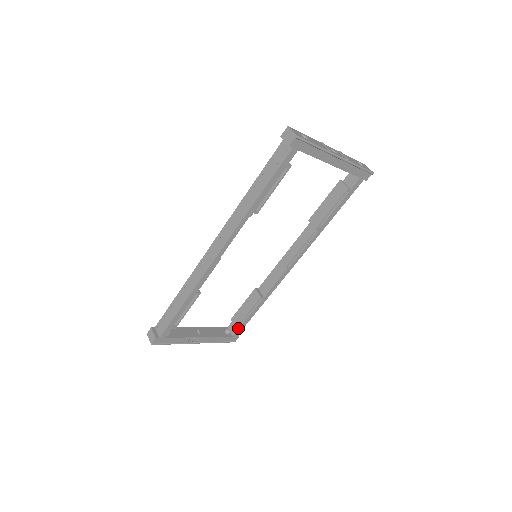
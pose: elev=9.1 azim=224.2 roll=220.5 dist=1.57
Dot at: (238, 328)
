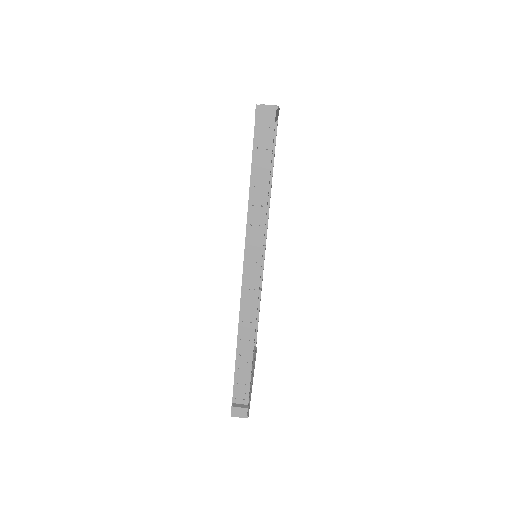
Dot at: (256, 335)
